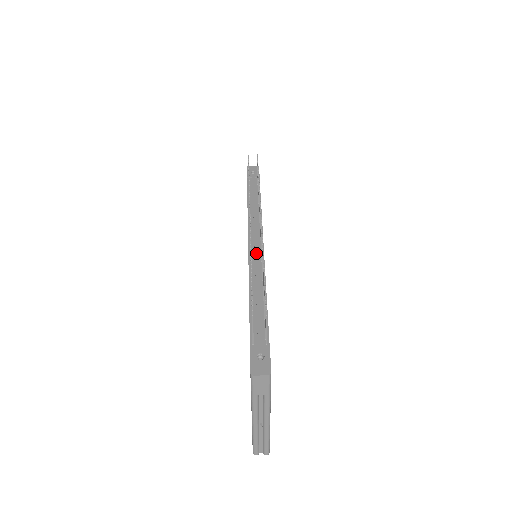
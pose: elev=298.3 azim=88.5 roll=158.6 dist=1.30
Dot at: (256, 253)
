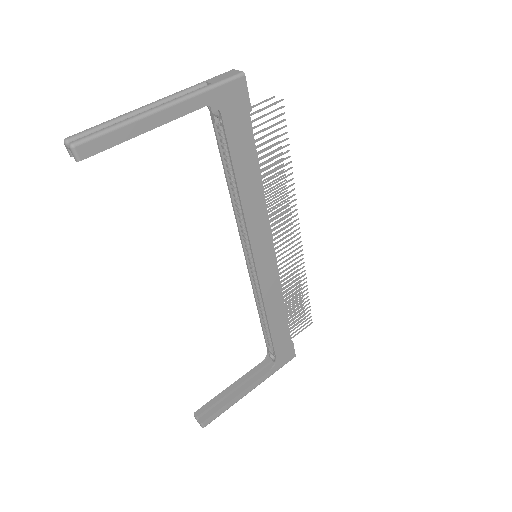
Dot at: occluded
